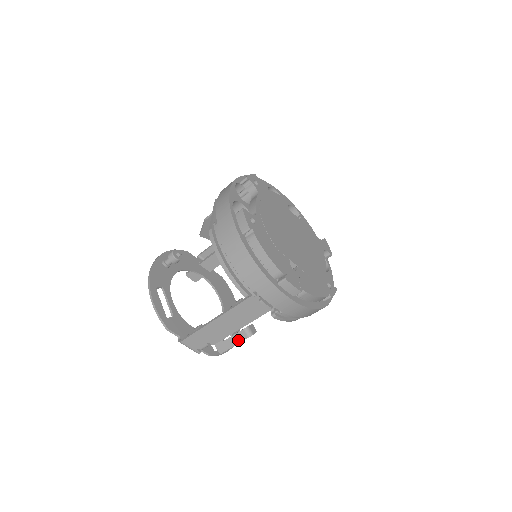
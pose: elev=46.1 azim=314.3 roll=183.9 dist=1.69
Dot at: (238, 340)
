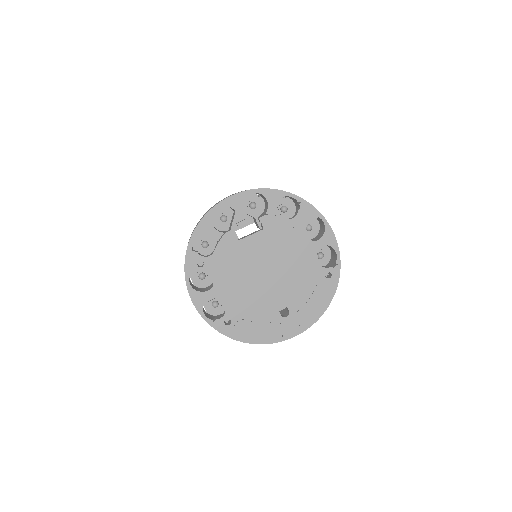
Dot at: occluded
